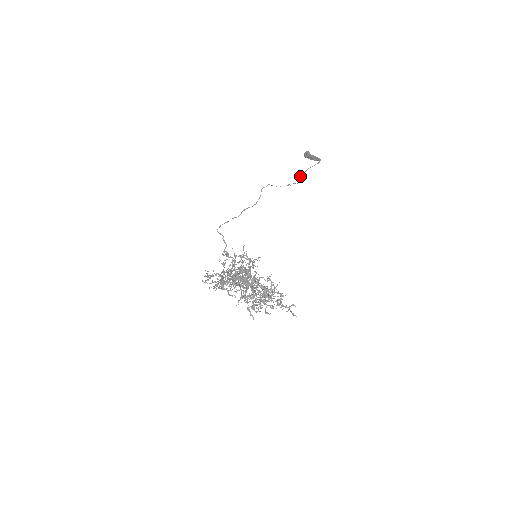
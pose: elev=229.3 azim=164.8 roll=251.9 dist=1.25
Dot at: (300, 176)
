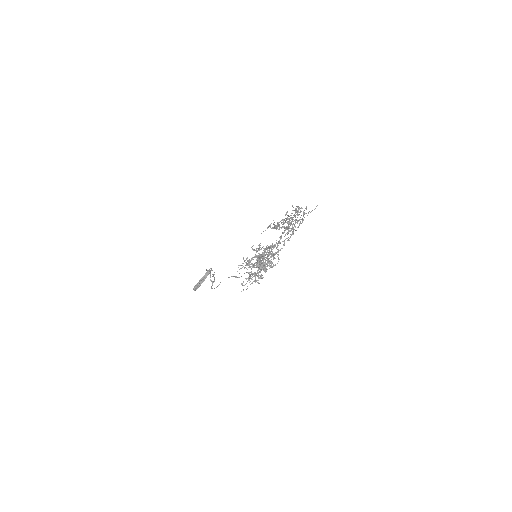
Dot at: occluded
